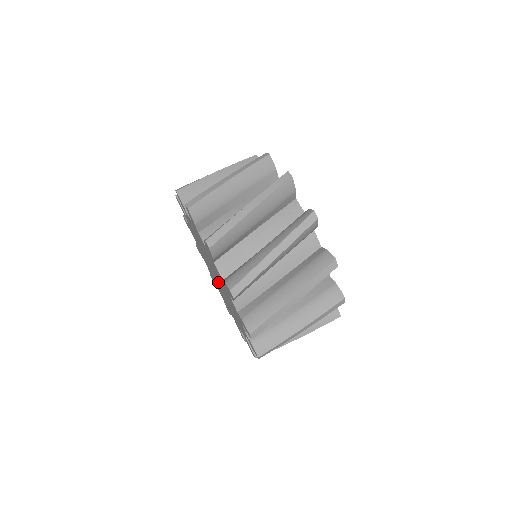
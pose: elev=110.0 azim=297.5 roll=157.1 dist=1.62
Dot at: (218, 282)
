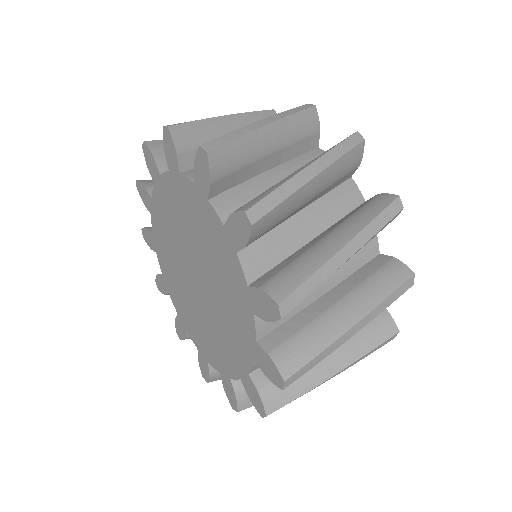
Dot at: (200, 288)
